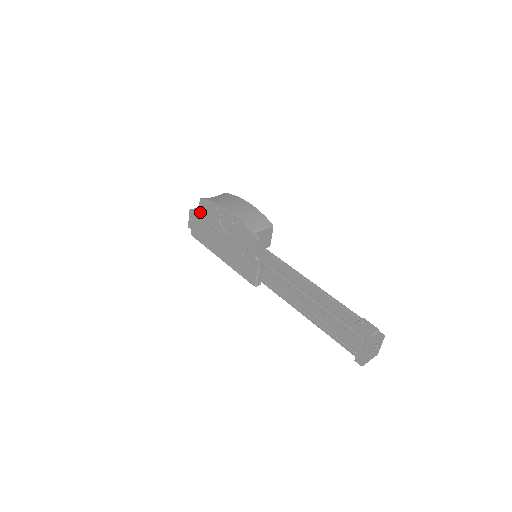
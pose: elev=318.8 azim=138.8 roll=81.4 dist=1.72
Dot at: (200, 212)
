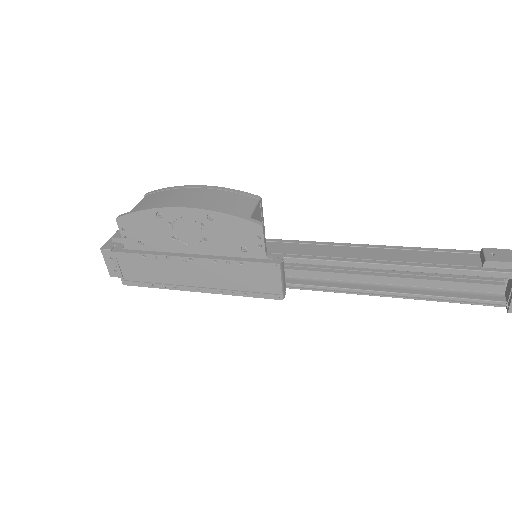
Dot at: (125, 240)
